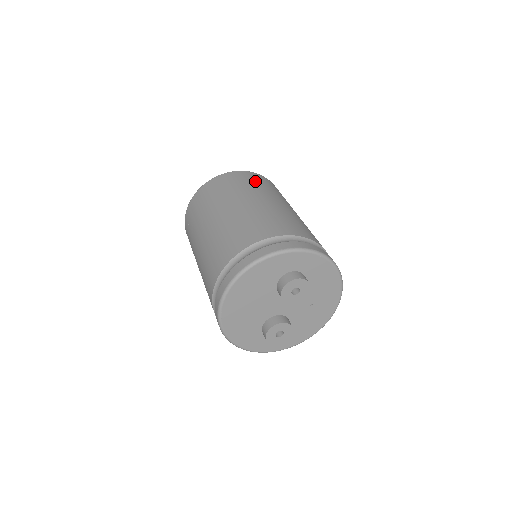
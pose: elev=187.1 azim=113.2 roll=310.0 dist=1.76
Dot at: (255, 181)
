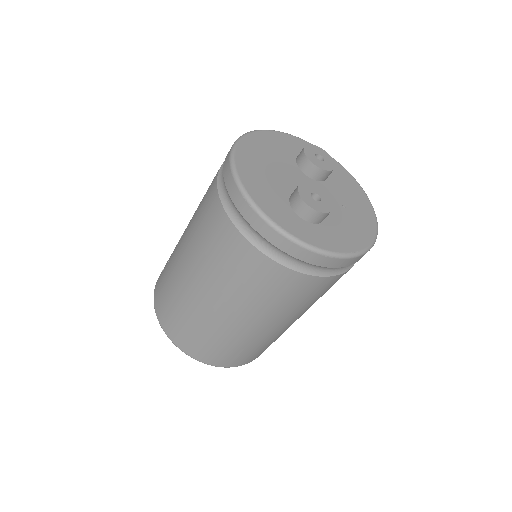
Dot at: occluded
